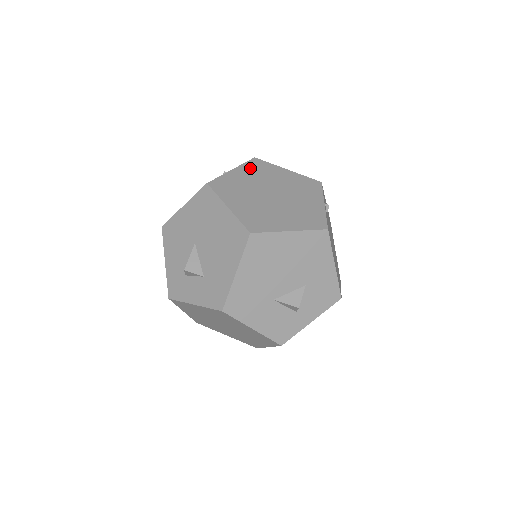
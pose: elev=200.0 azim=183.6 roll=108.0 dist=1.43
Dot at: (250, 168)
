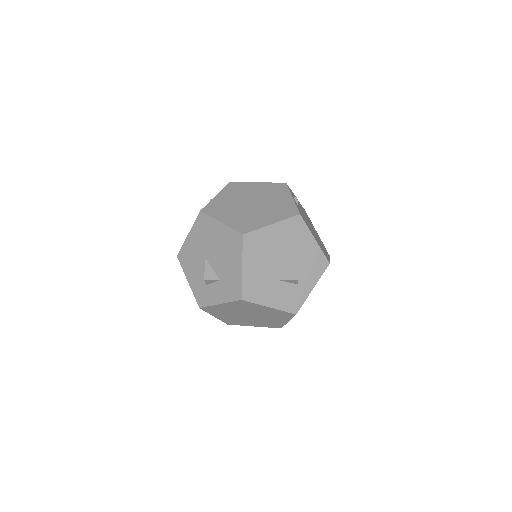
Dot at: (229, 190)
